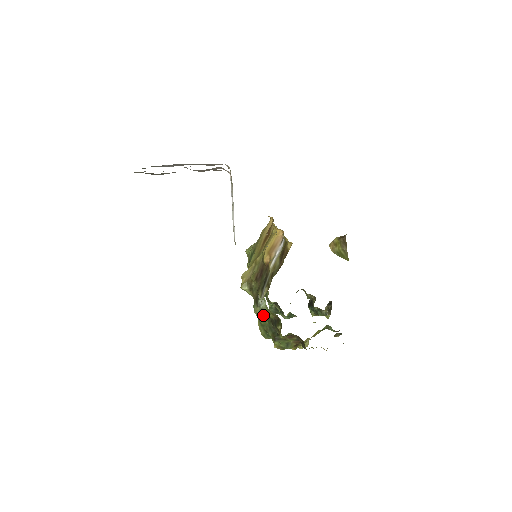
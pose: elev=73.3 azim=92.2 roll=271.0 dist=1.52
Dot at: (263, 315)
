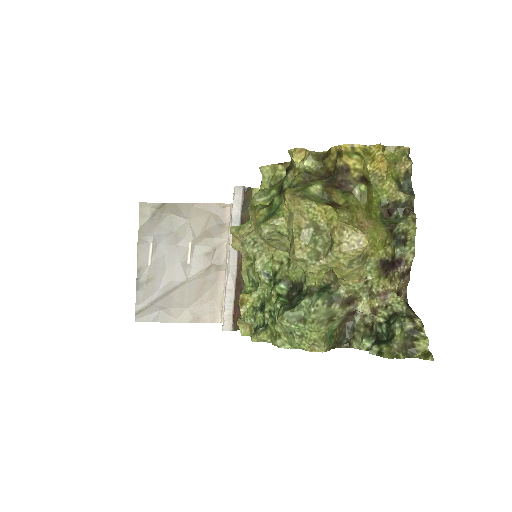
Dot at: occluded
